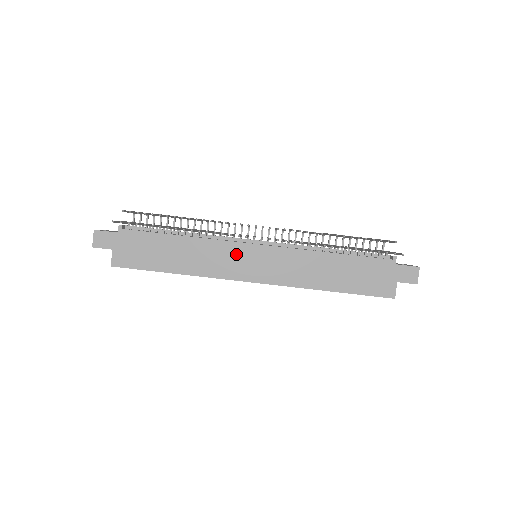
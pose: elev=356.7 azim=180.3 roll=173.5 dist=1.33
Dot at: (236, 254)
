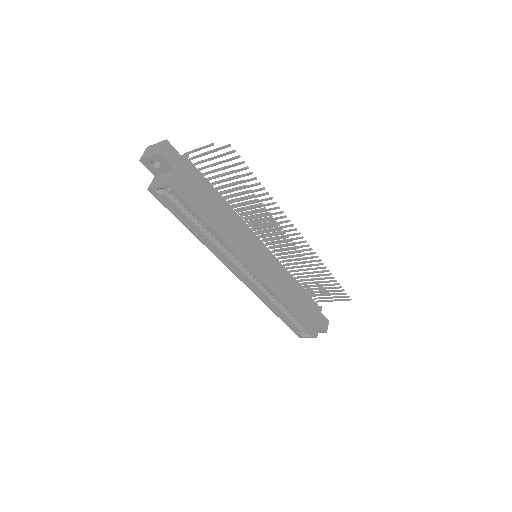
Dot at: (253, 244)
